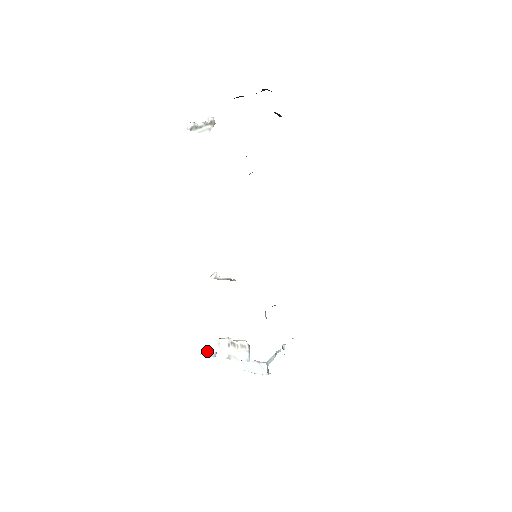
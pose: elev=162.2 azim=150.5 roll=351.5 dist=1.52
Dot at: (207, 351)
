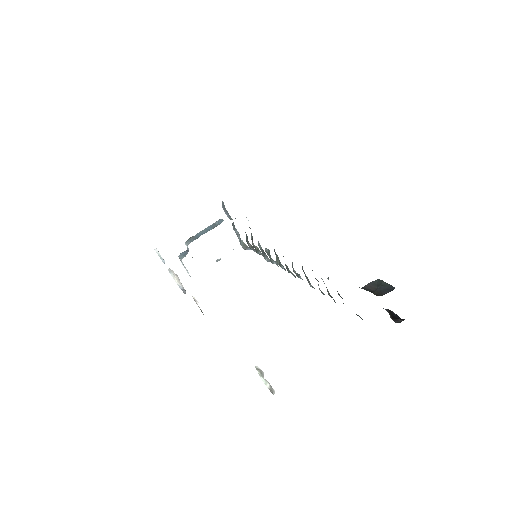
Dot at: occluded
